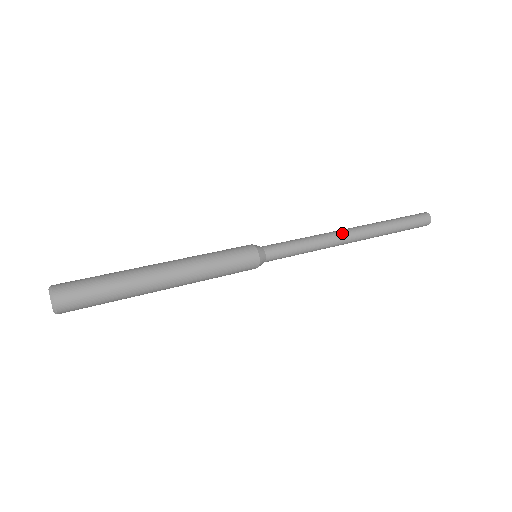
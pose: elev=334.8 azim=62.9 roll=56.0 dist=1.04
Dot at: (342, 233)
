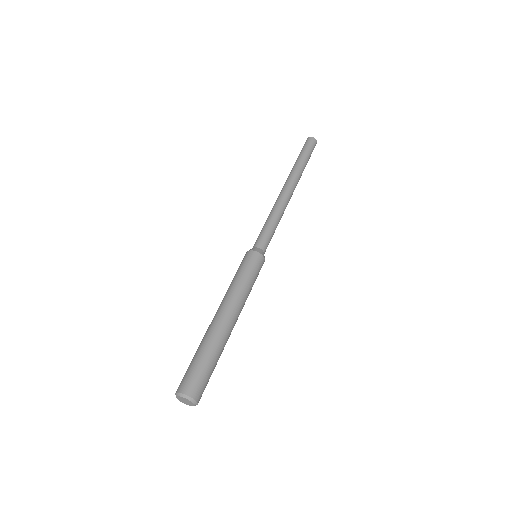
Dot at: (286, 196)
